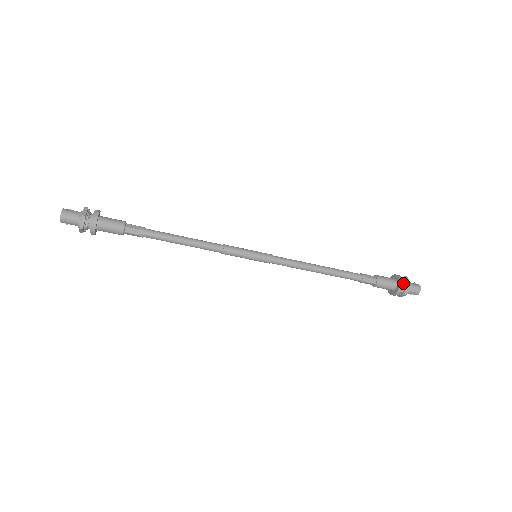
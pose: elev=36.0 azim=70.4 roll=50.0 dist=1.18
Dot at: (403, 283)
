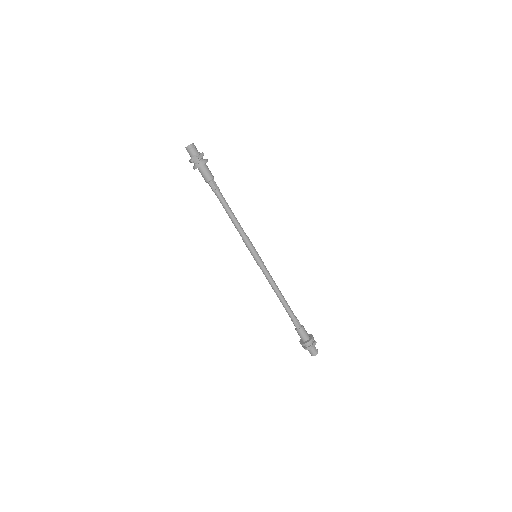
Dot at: (311, 343)
